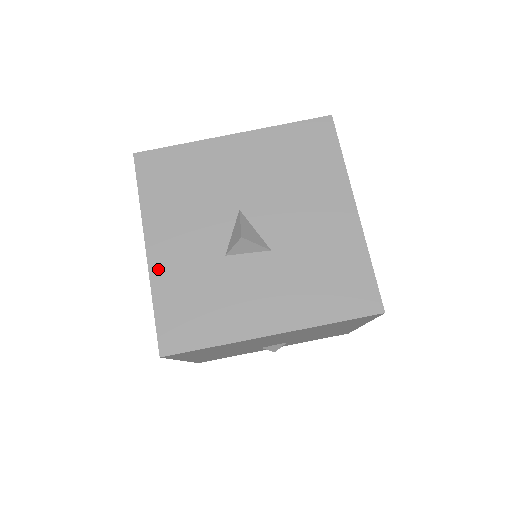
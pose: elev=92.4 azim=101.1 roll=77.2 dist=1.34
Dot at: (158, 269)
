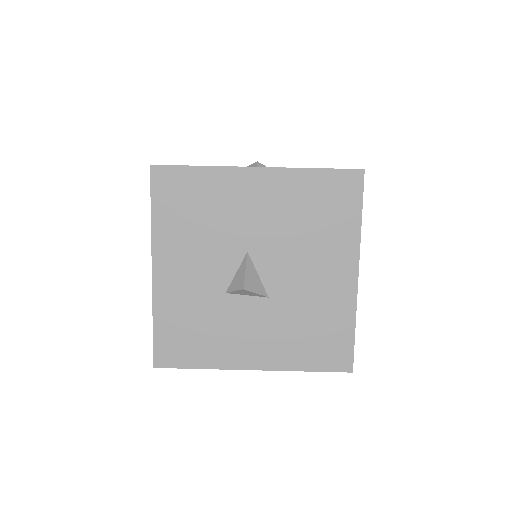
Dot at: (161, 292)
